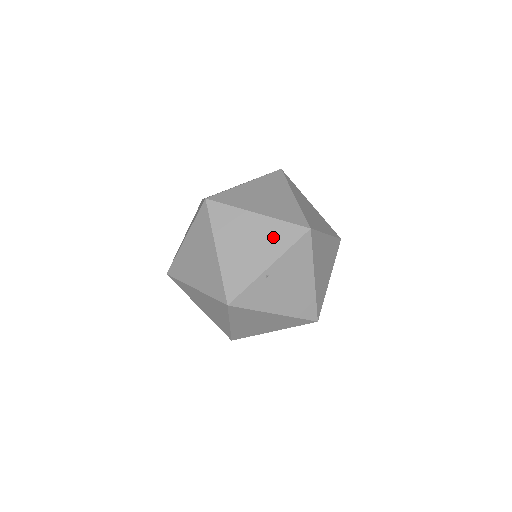
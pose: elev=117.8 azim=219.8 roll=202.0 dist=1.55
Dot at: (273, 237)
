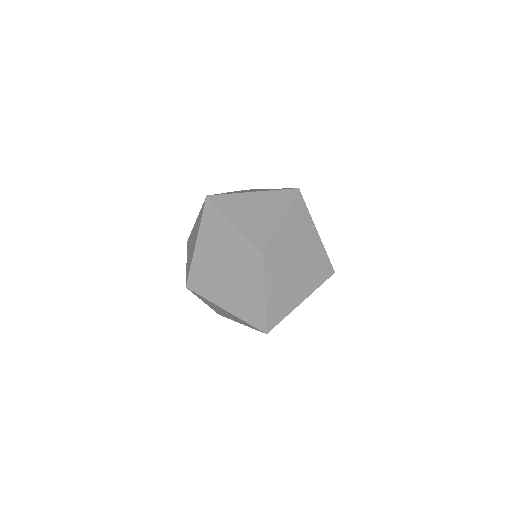
Dot at: (235, 249)
